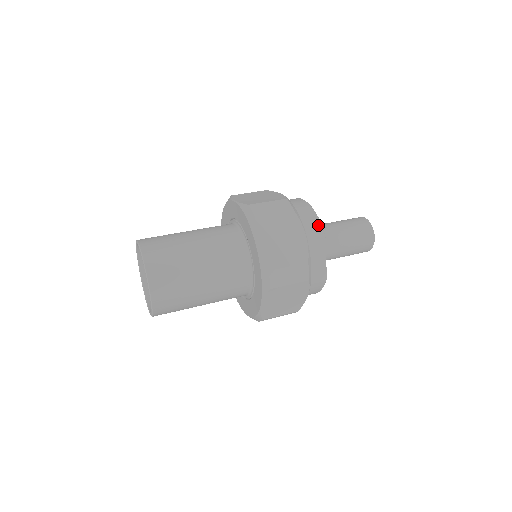
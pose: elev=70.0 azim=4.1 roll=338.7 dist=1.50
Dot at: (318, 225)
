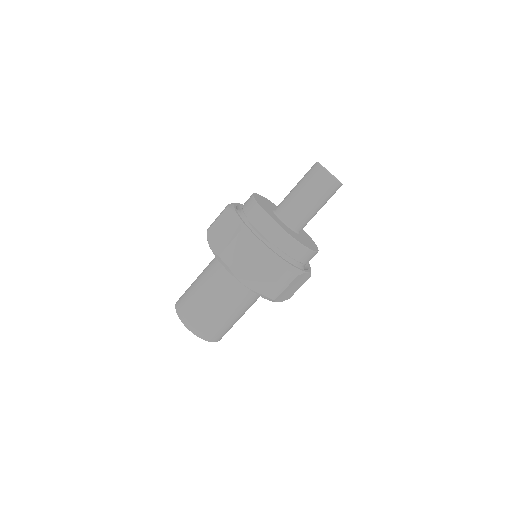
Dot at: (252, 201)
